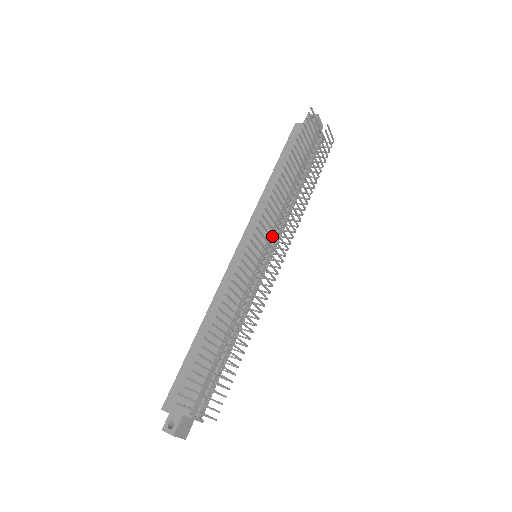
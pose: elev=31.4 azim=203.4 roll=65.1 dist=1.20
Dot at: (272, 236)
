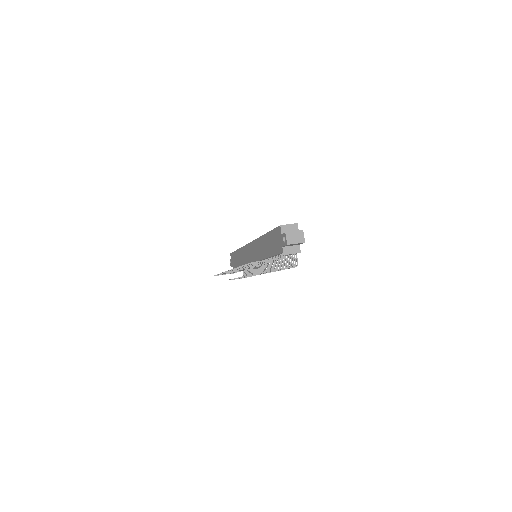
Dot at: occluded
